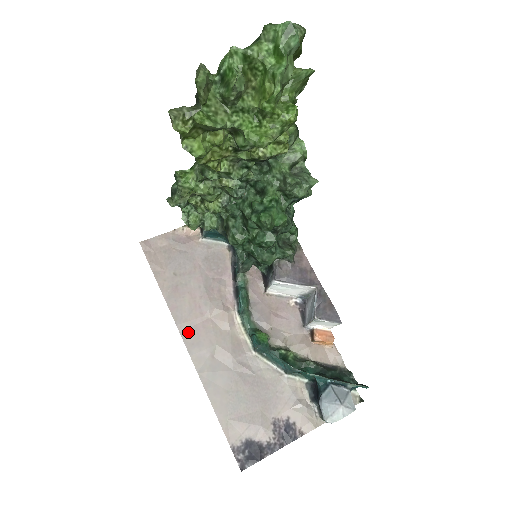
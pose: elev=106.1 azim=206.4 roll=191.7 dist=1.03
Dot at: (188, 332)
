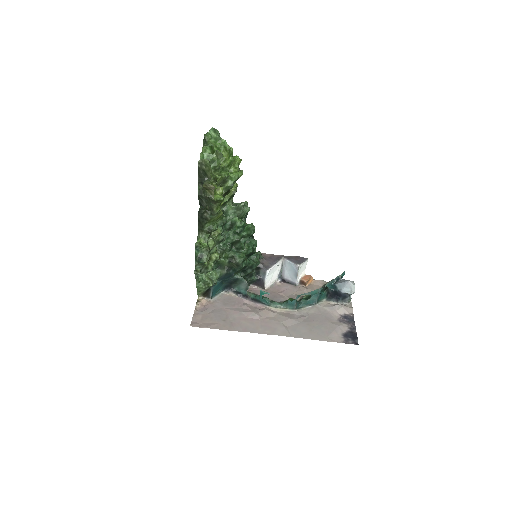
Dot at: (264, 330)
